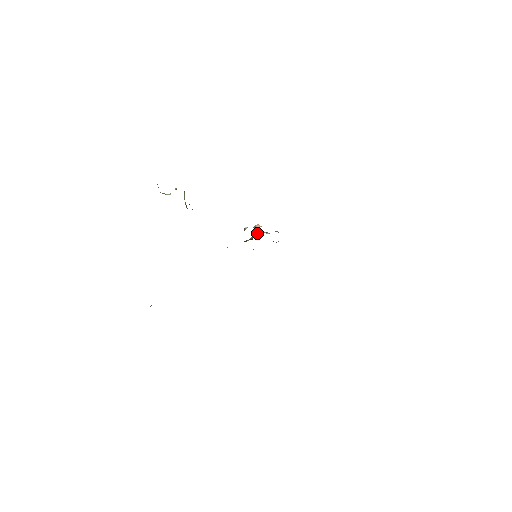
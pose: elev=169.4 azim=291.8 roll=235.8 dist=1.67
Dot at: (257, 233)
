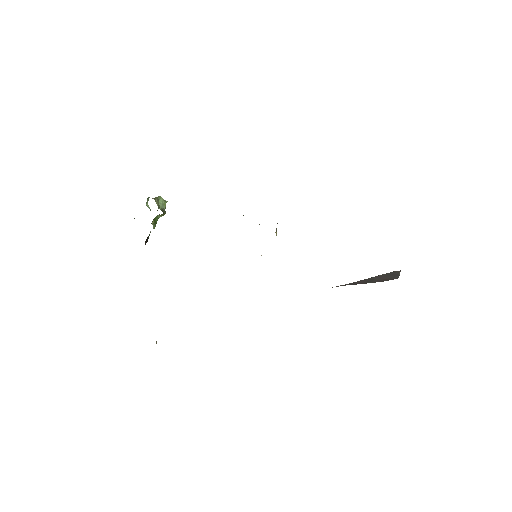
Dot at: occluded
